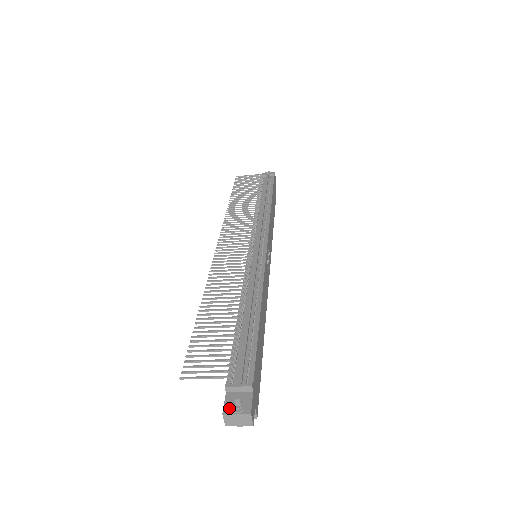
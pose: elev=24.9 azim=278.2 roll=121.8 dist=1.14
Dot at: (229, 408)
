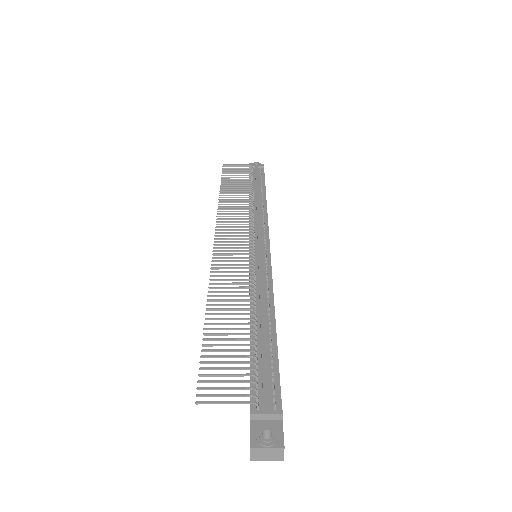
Dot at: (258, 441)
